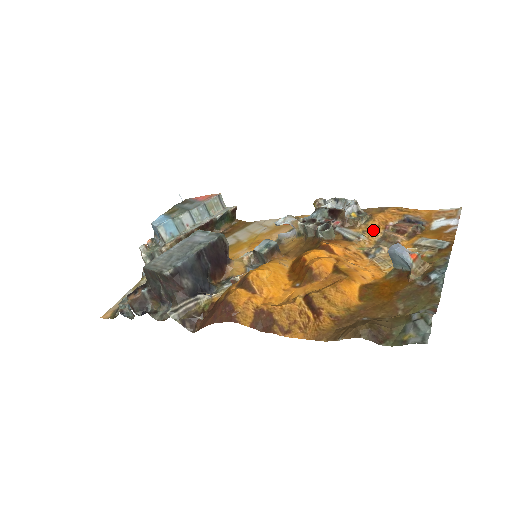
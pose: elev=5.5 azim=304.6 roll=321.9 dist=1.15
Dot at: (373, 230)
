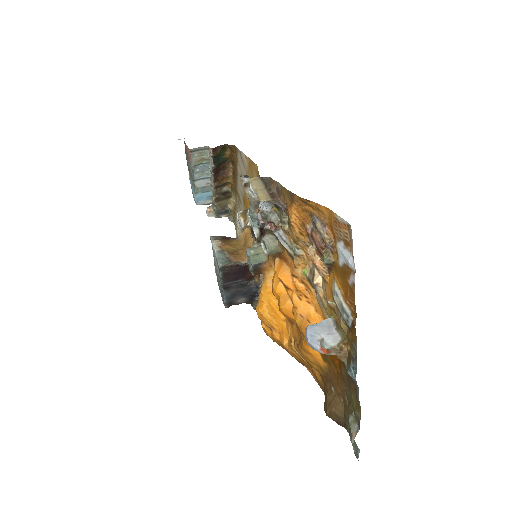
Dot at: (300, 240)
